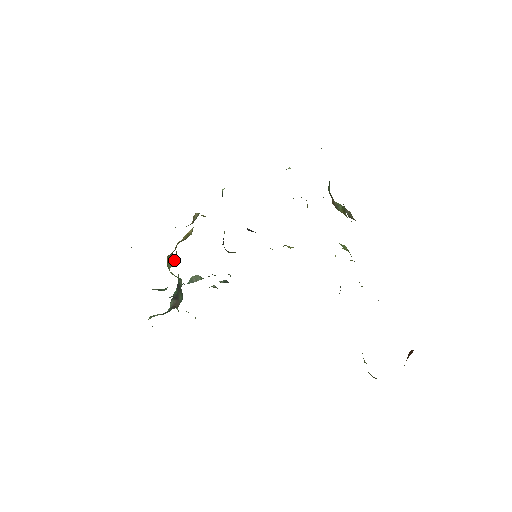
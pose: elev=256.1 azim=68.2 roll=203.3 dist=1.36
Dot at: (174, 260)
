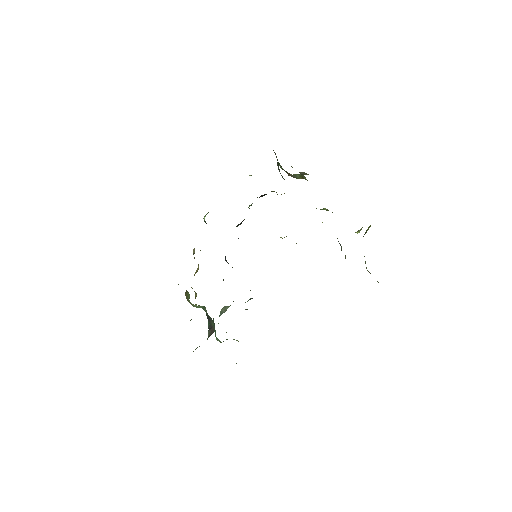
Dot at: (195, 297)
